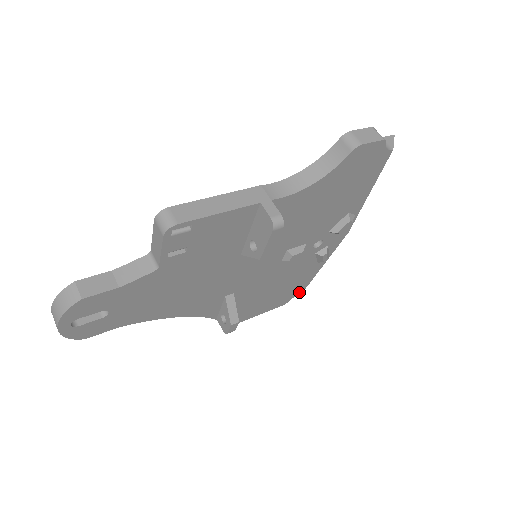
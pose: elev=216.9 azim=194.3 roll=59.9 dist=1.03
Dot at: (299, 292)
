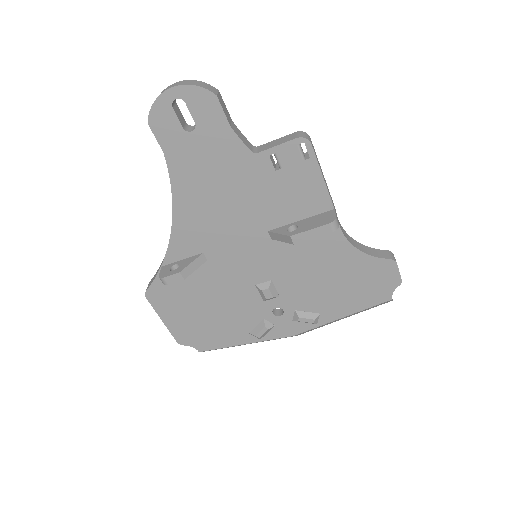
Dot at: (199, 347)
